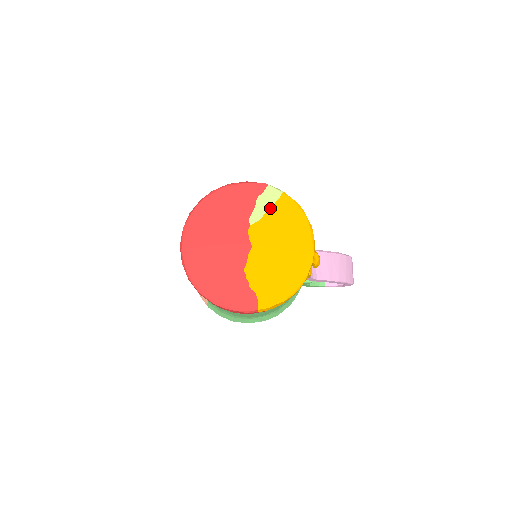
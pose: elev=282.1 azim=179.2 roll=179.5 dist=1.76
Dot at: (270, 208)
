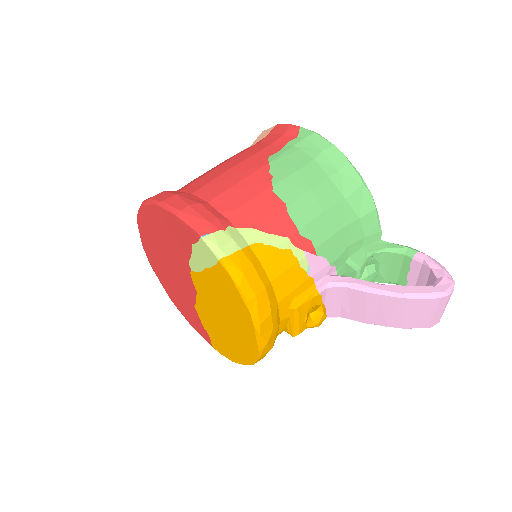
Dot at: (207, 268)
